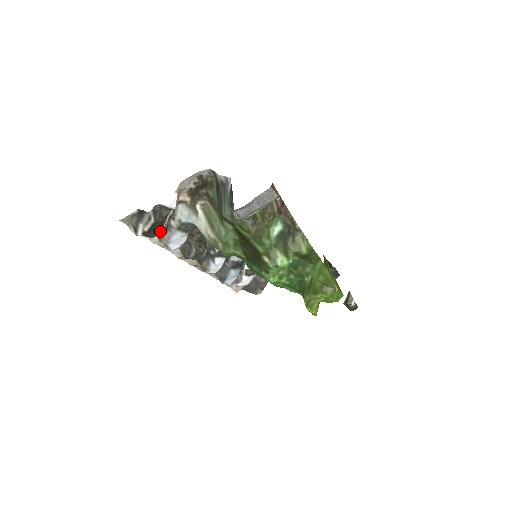
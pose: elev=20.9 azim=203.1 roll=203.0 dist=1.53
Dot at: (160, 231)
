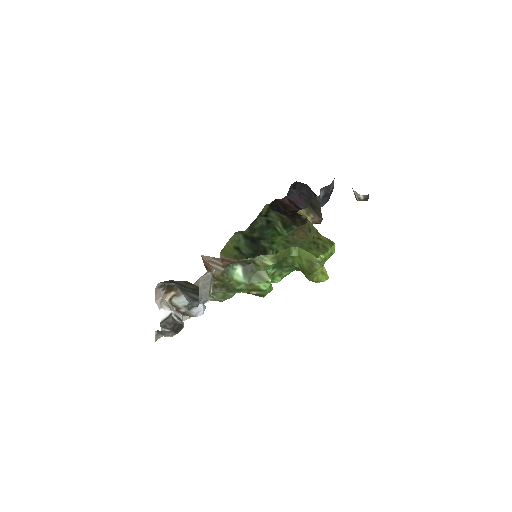
Dot at: (181, 323)
